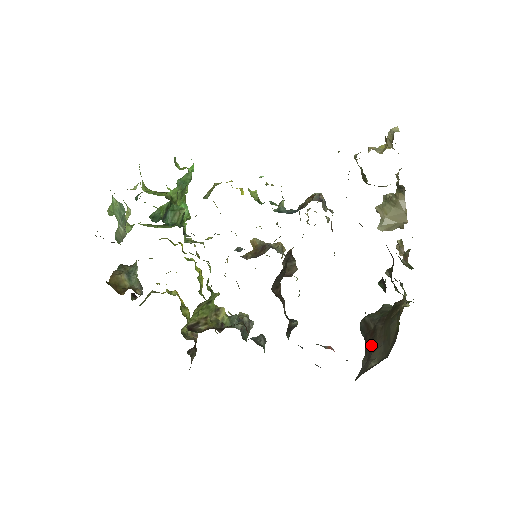
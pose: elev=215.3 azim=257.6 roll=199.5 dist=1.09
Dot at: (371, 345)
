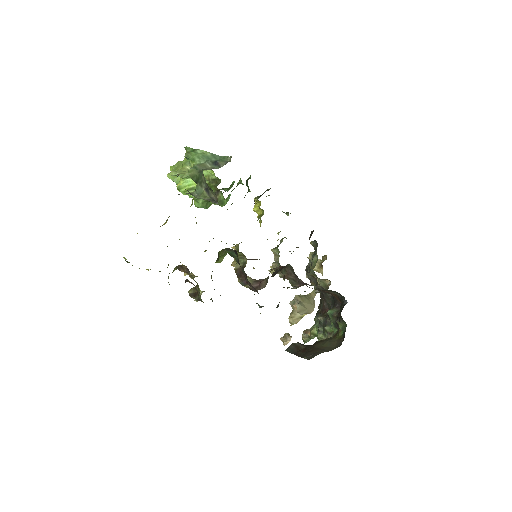
Dot at: (309, 352)
